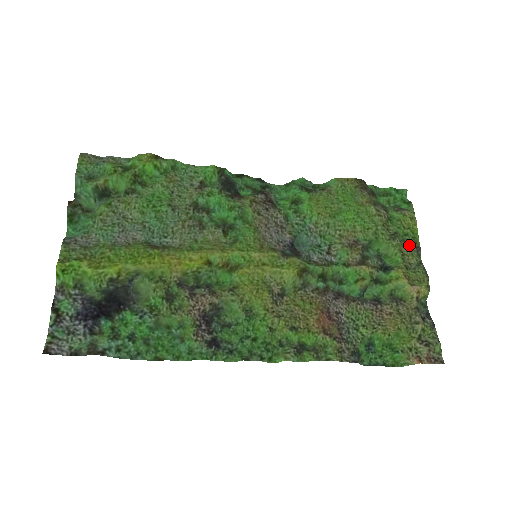
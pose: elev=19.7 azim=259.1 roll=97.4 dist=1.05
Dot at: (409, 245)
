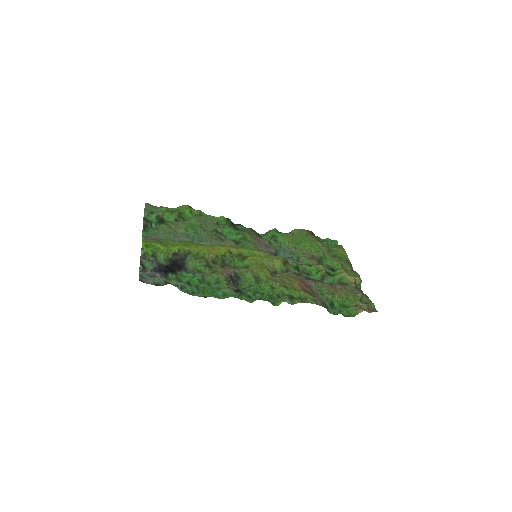
Dot at: (344, 261)
